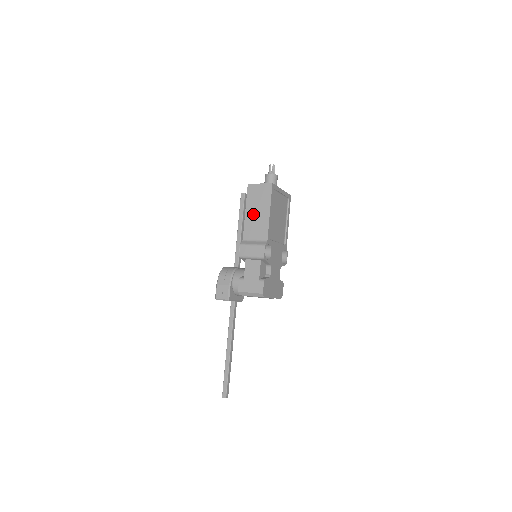
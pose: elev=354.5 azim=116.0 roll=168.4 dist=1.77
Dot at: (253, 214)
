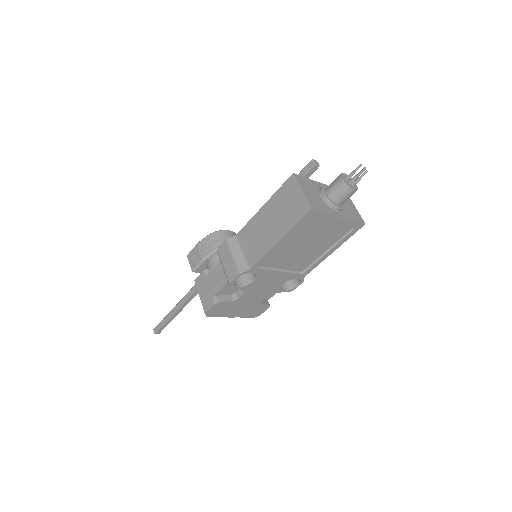
Dot at: (265, 220)
